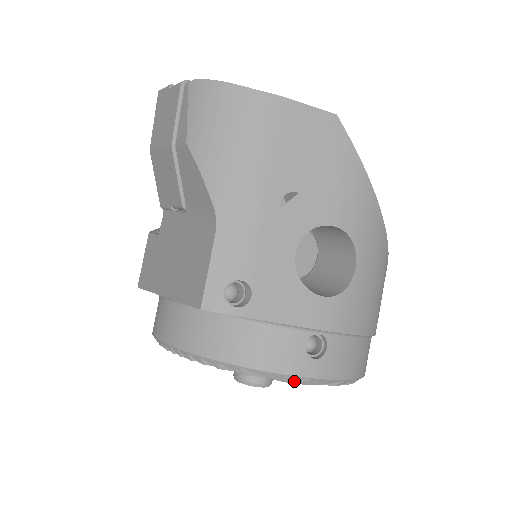
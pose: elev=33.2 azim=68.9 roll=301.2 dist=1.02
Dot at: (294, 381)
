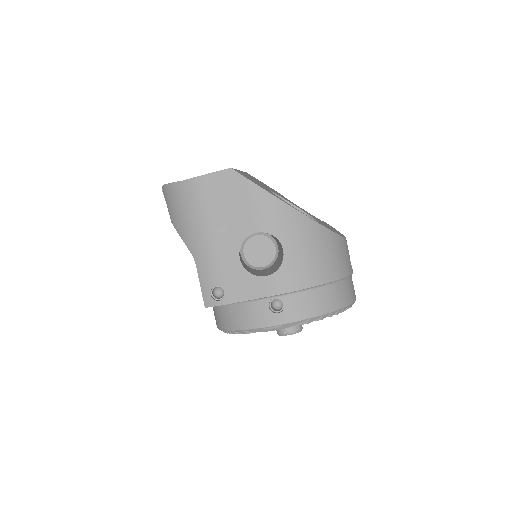
Dot at: (273, 329)
